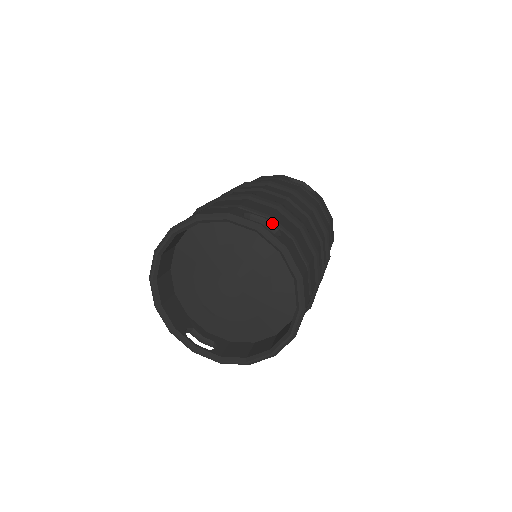
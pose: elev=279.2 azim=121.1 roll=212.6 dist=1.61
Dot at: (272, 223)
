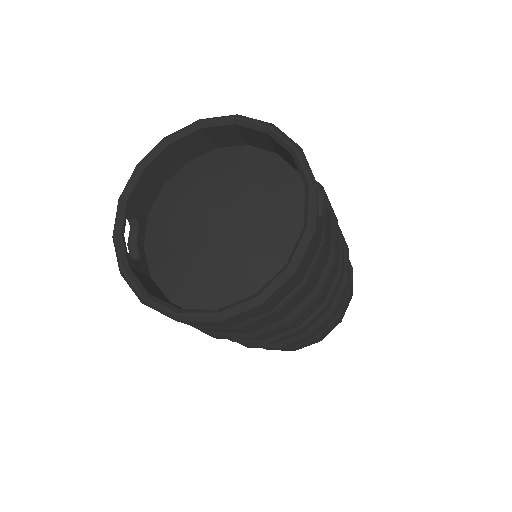
Dot at: occluded
